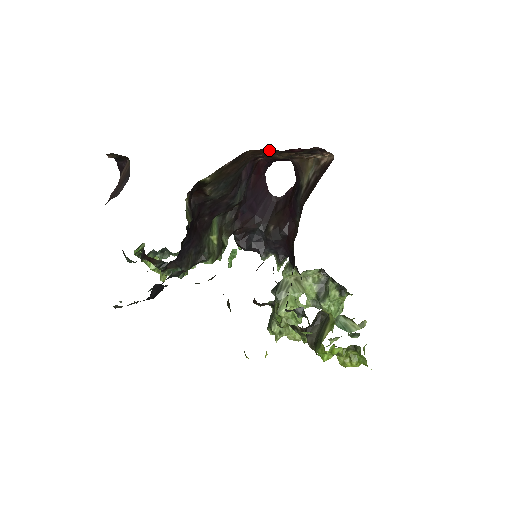
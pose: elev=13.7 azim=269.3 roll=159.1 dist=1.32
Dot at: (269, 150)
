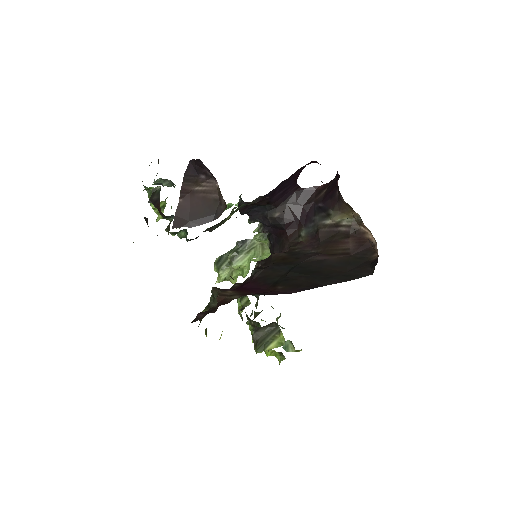
Dot at: occluded
